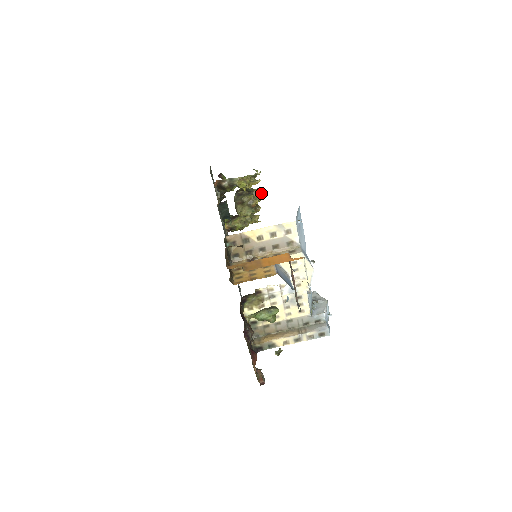
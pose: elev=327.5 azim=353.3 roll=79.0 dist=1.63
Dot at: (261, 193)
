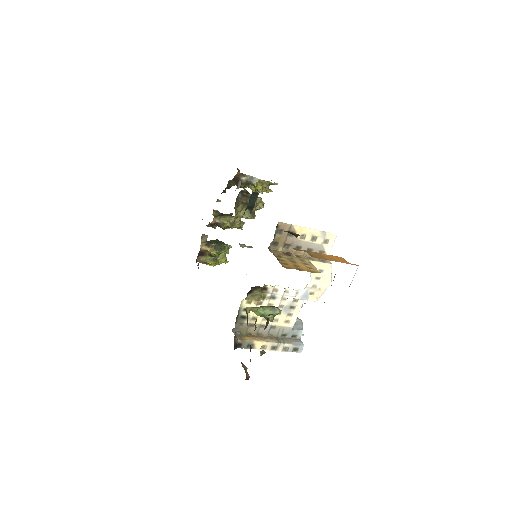
Dot at: (262, 203)
